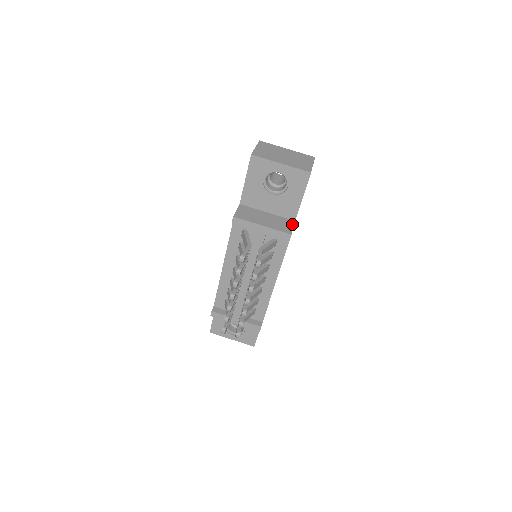
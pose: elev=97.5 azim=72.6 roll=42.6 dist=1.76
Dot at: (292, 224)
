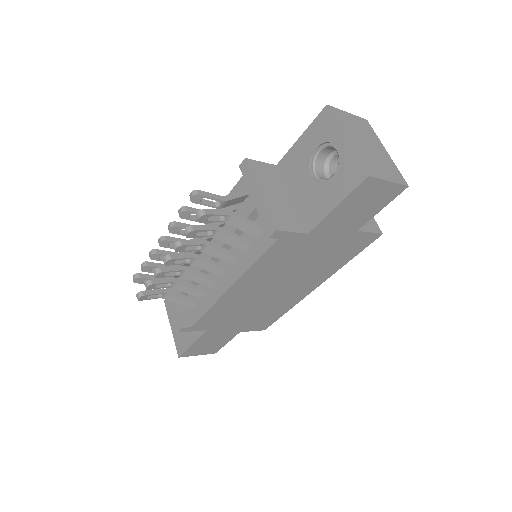
Dot at: (298, 229)
